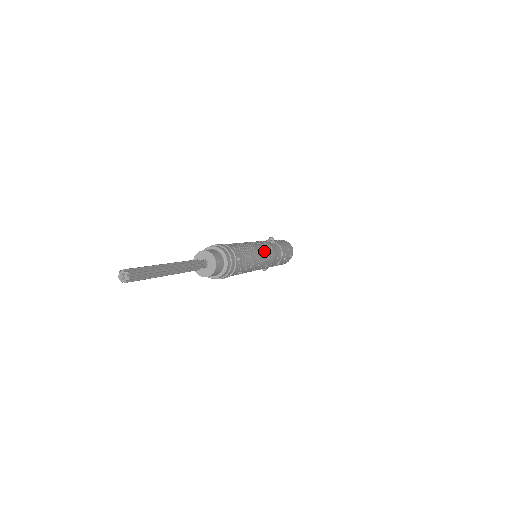
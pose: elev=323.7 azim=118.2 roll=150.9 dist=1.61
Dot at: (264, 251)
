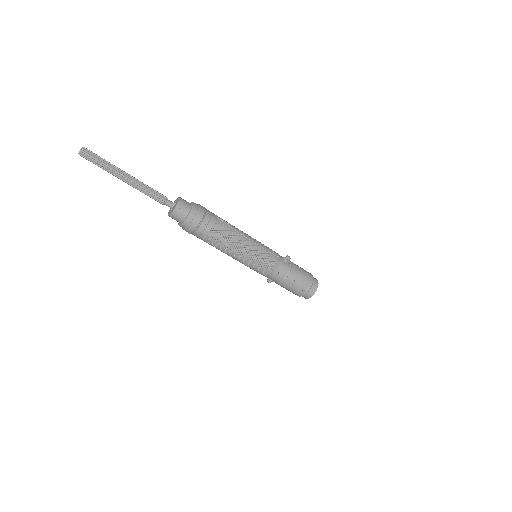
Dot at: (255, 250)
